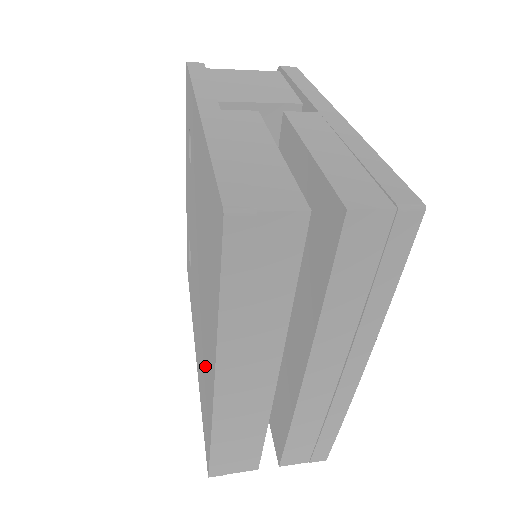
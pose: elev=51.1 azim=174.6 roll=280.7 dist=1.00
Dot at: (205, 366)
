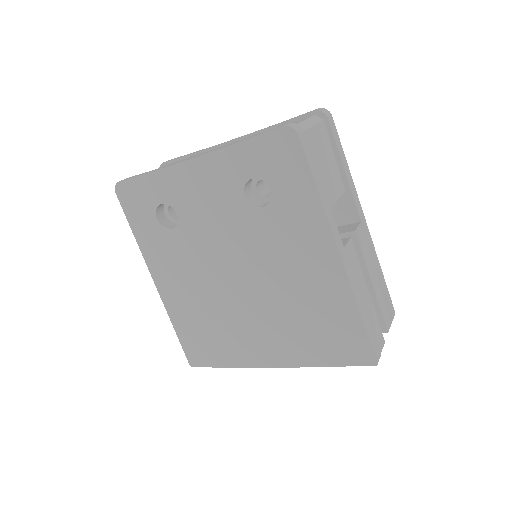
Dot at: (233, 337)
